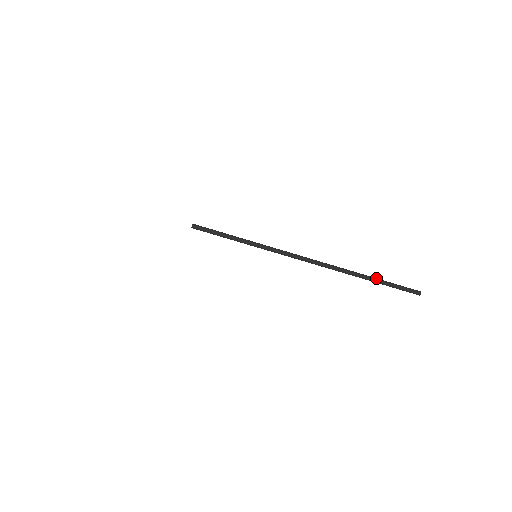
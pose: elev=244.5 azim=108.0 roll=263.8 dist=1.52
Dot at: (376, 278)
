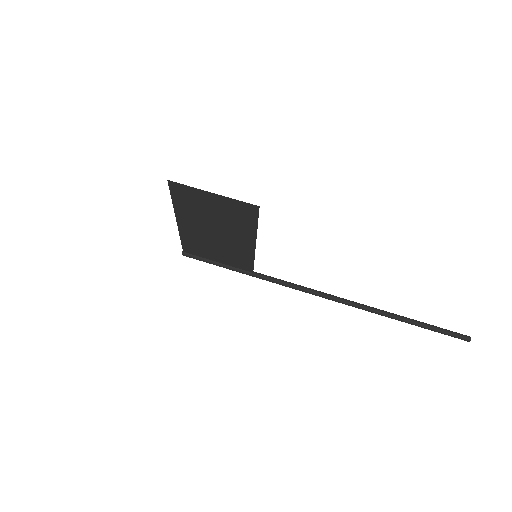
Dot at: occluded
